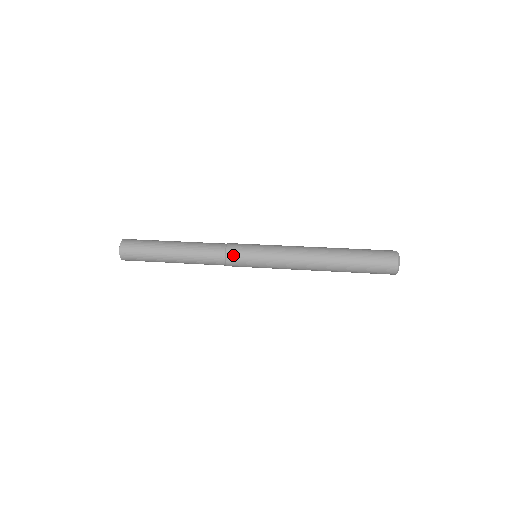
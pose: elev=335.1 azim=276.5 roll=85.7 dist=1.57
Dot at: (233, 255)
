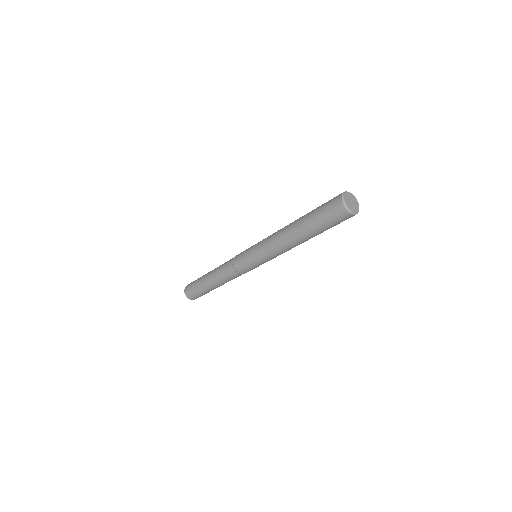
Dot at: occluded
